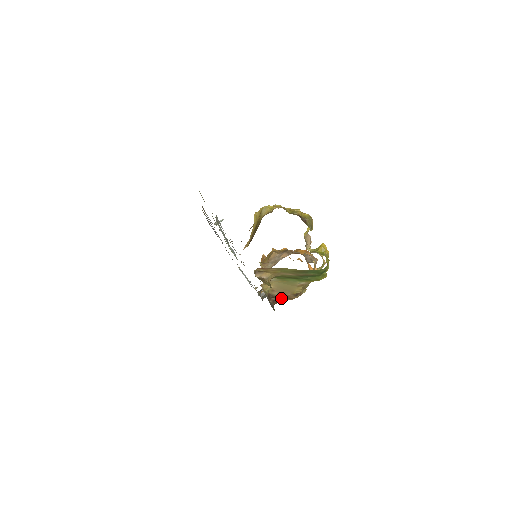
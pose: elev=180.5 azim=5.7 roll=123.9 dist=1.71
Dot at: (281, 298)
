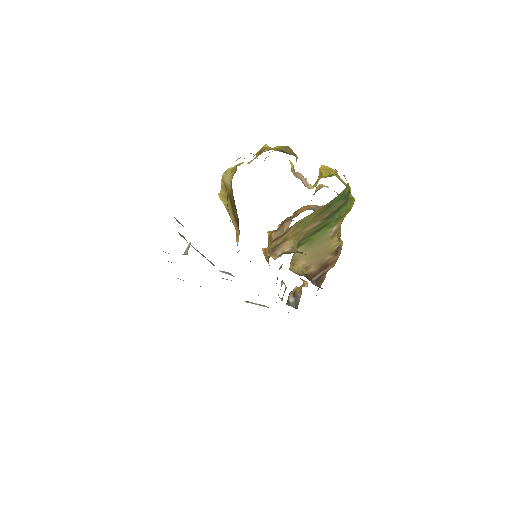
Dot at: (322, 271)
